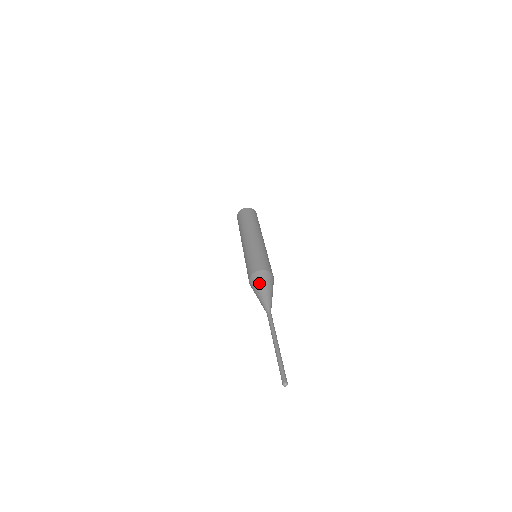
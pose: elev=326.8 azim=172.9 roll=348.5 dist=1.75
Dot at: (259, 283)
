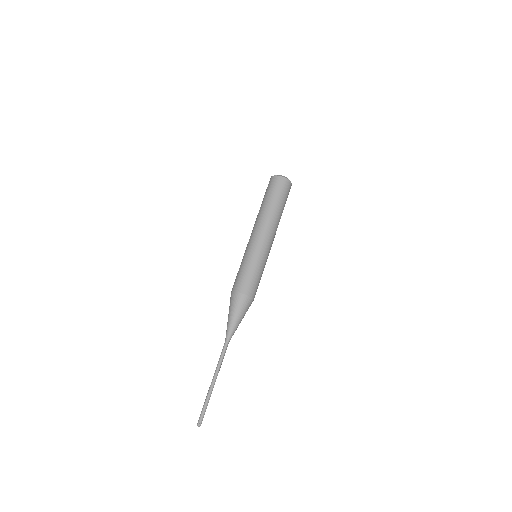
Dot at: (238, 308)
